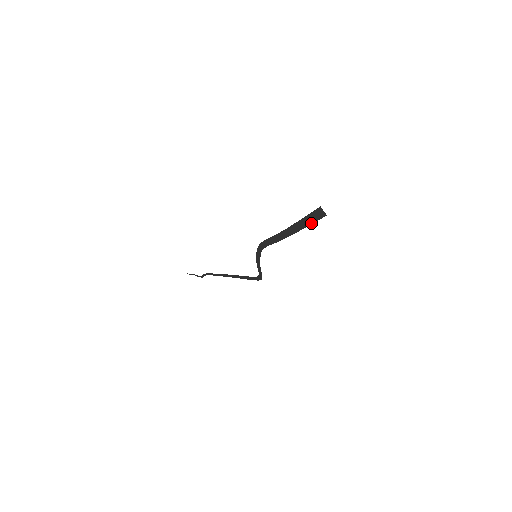
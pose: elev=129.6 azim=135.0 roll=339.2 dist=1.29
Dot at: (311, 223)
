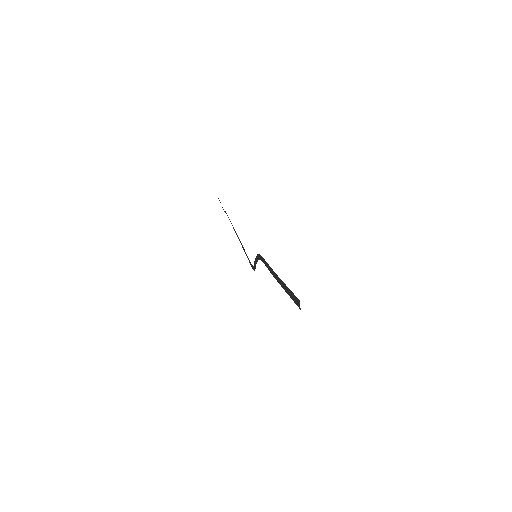
Dot at: (291, 297)
